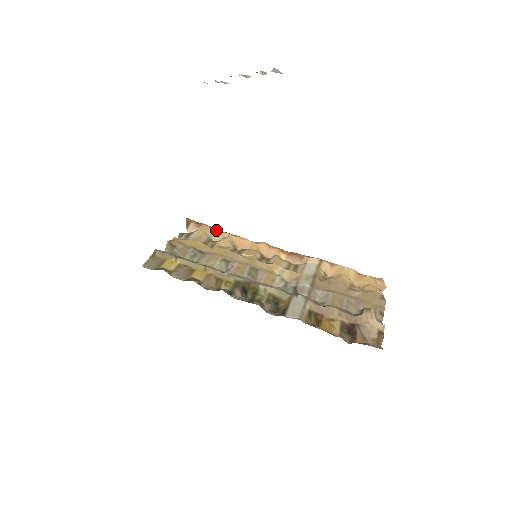
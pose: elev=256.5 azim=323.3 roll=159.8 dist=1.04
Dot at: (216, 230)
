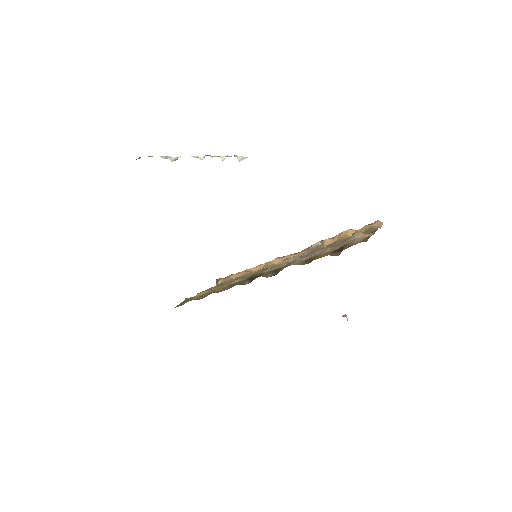
Dot at: (238, 273)
